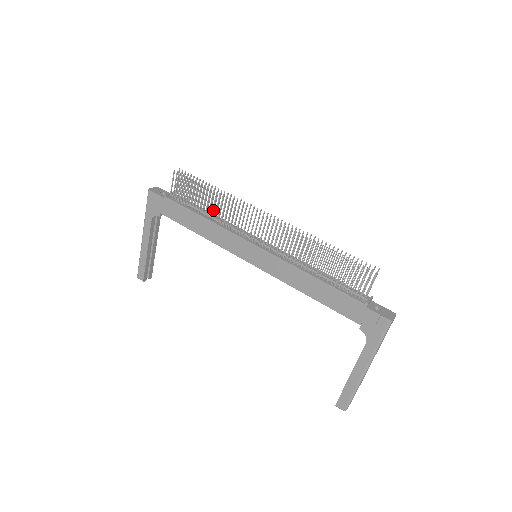
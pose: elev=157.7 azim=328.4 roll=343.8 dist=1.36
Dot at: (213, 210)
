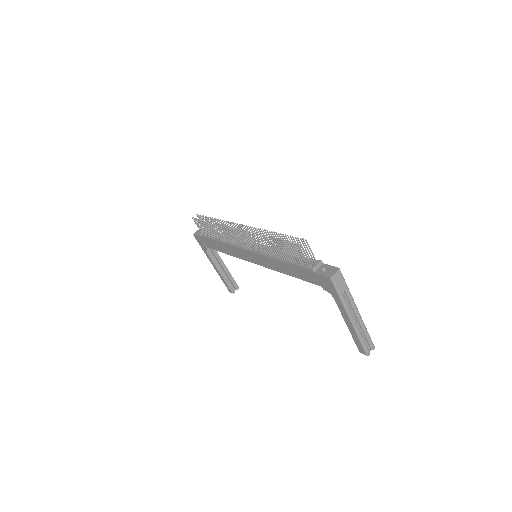
Dot at: (220, 235)
